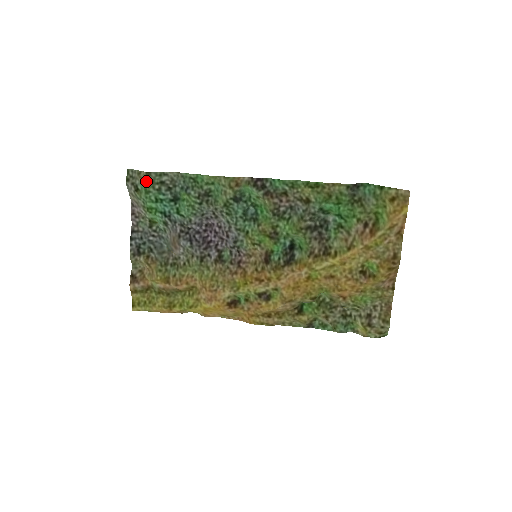
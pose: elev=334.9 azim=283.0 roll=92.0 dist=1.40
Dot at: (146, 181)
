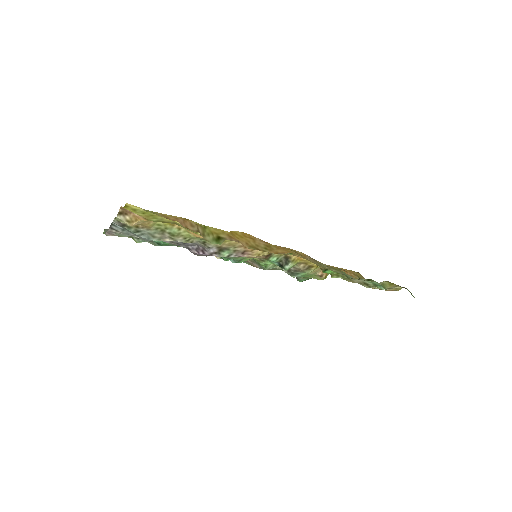
Dot at: occluded
